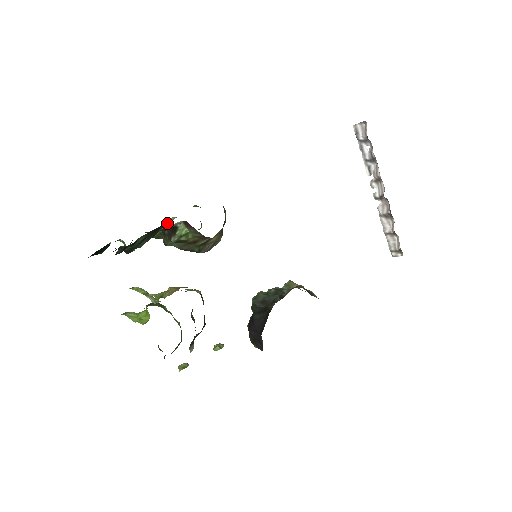
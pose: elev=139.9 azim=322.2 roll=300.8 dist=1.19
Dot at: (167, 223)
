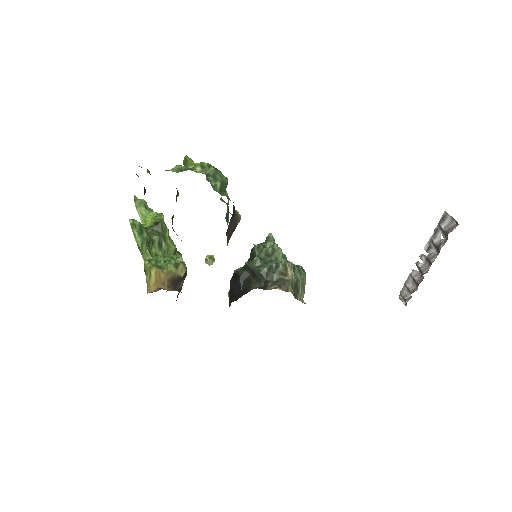
Dot at: (194, 164)
